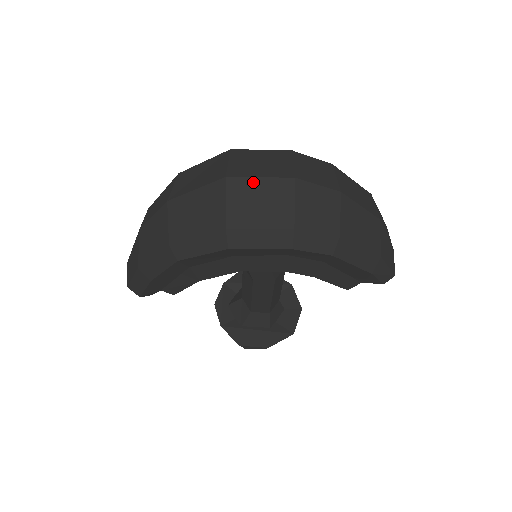
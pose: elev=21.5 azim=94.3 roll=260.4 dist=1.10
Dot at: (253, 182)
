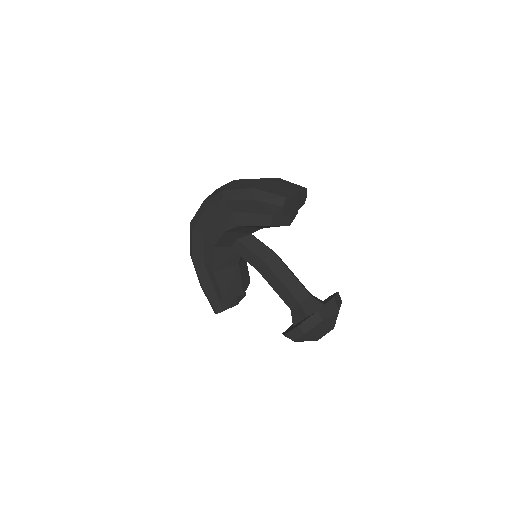
Dot at: occluded
